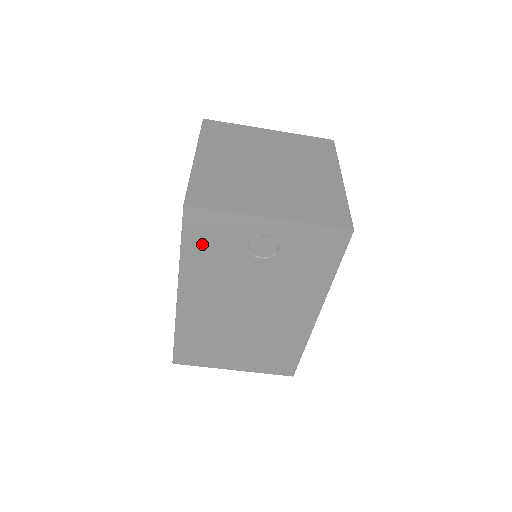
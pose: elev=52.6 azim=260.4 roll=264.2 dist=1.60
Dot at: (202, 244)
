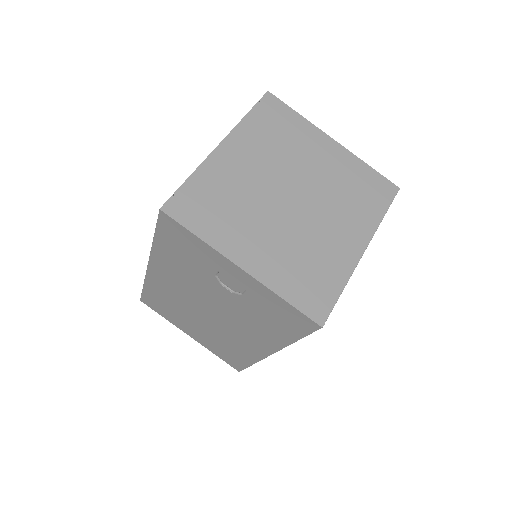
Dot at: (174, 246)
